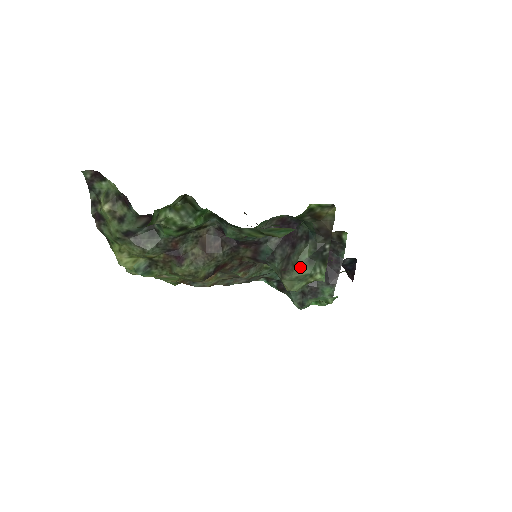
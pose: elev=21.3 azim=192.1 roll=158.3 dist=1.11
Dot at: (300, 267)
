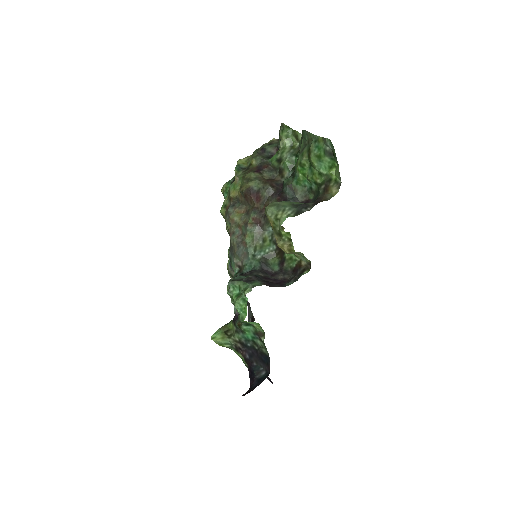
Dot at: (287, 203)
